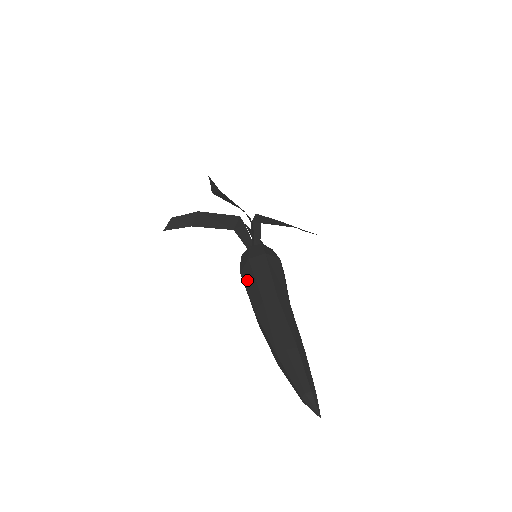
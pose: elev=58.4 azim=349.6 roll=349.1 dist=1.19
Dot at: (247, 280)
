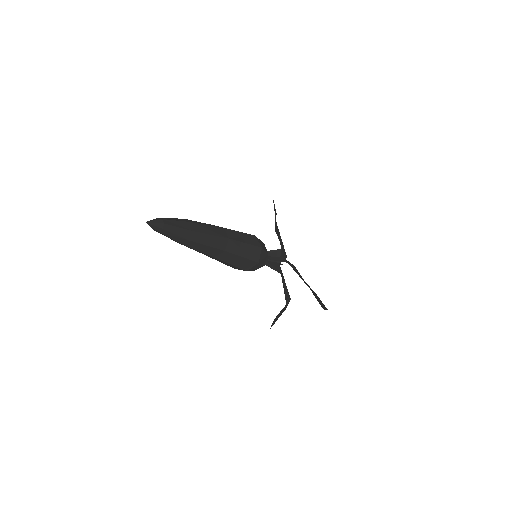
Dot at: occluded
